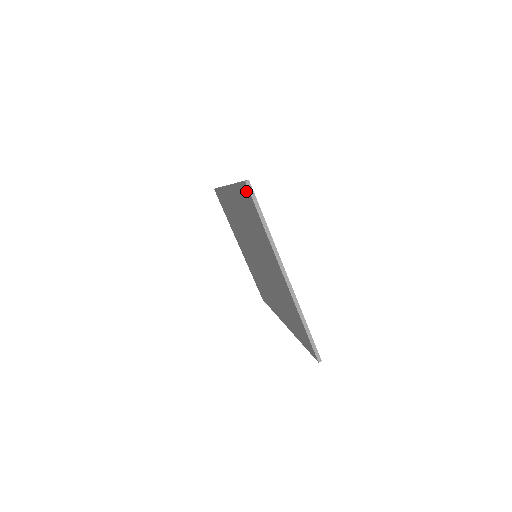
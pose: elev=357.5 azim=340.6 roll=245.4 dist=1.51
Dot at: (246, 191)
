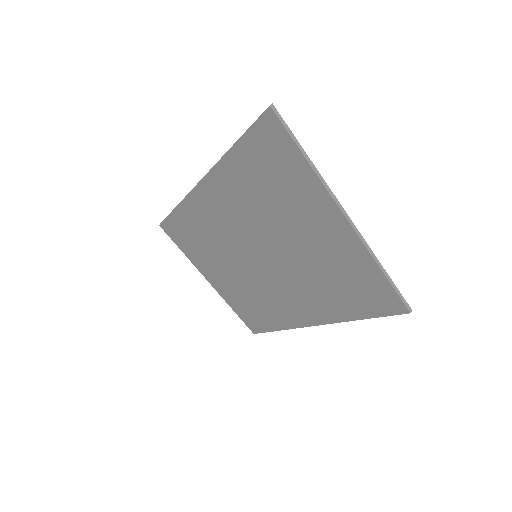
Dot at: (267, 126)
